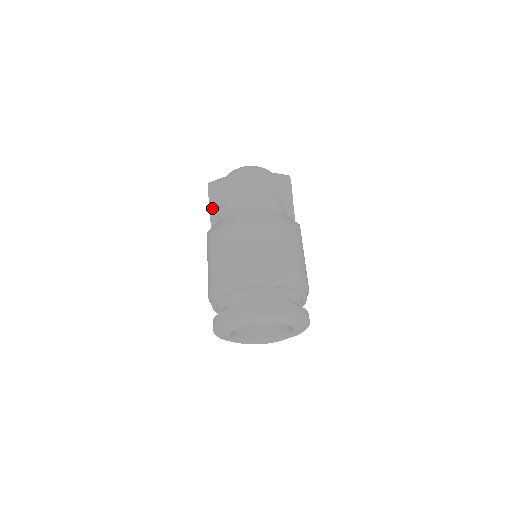
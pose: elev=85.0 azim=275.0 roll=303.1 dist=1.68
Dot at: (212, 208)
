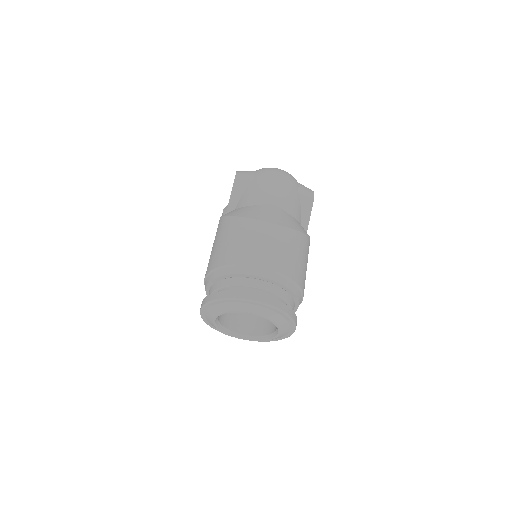
Dot at: (233, 195)
